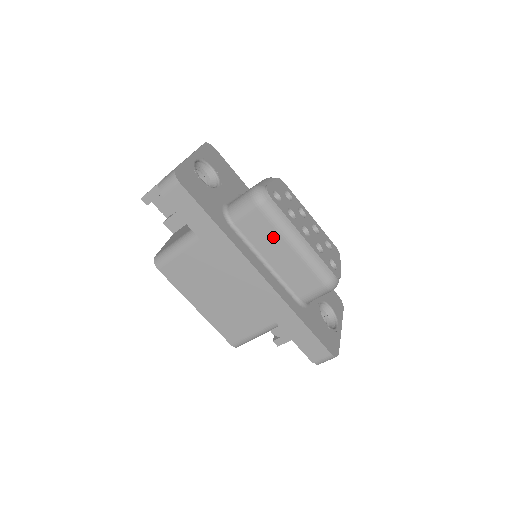
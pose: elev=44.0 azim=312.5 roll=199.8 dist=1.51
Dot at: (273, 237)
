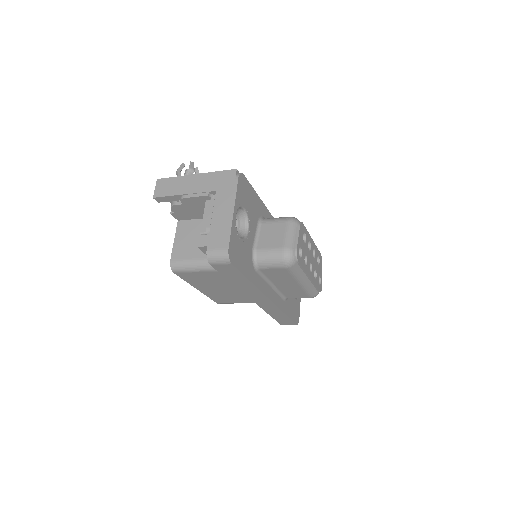
Dot at: (288, 279)
